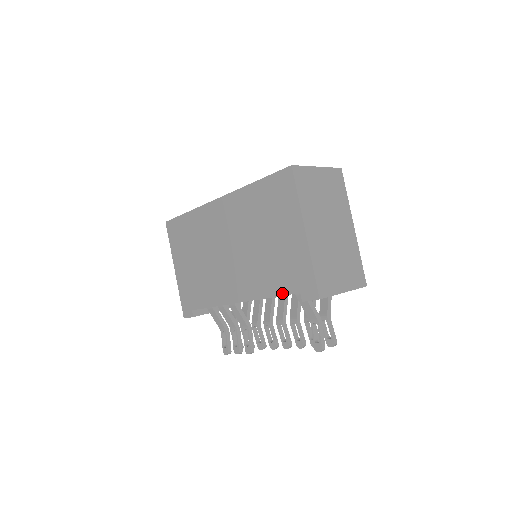
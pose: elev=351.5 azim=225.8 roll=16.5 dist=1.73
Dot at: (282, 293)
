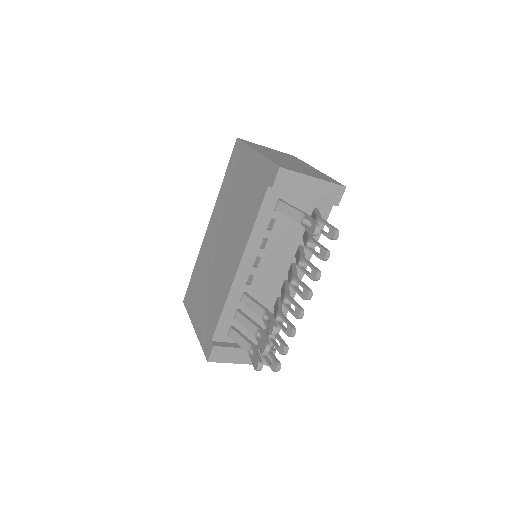
Dot at: (259, 207)
